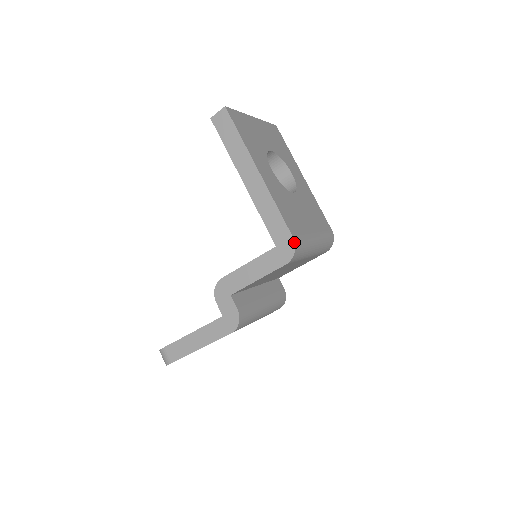
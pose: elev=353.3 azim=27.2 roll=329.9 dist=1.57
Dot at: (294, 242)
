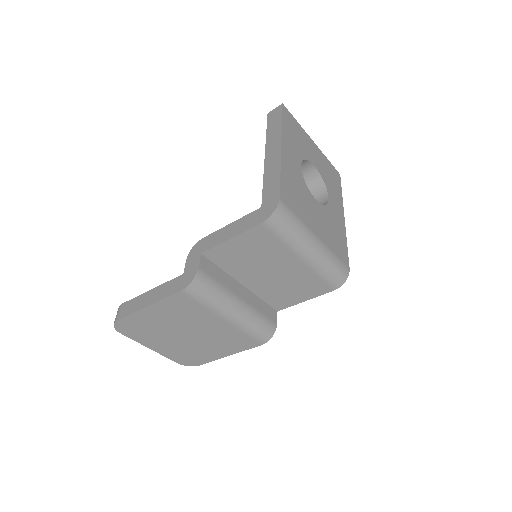
Dot at: (278, 202)
